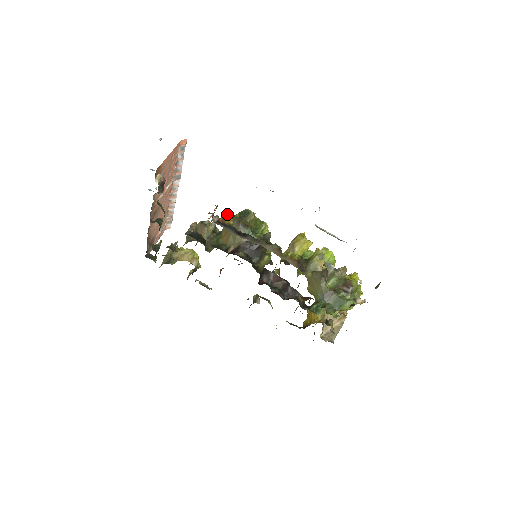
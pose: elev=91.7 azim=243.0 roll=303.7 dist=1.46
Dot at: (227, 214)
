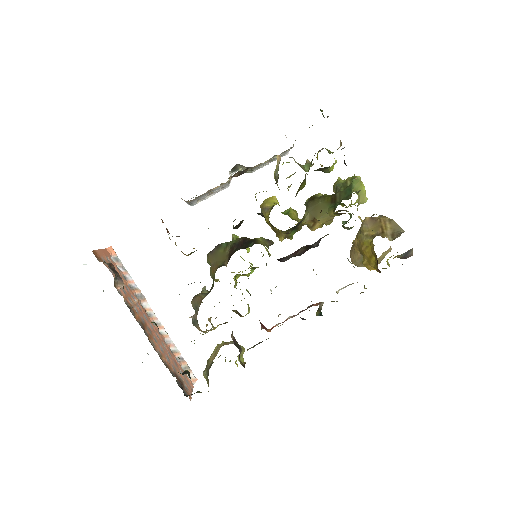
Dot at: occluded
